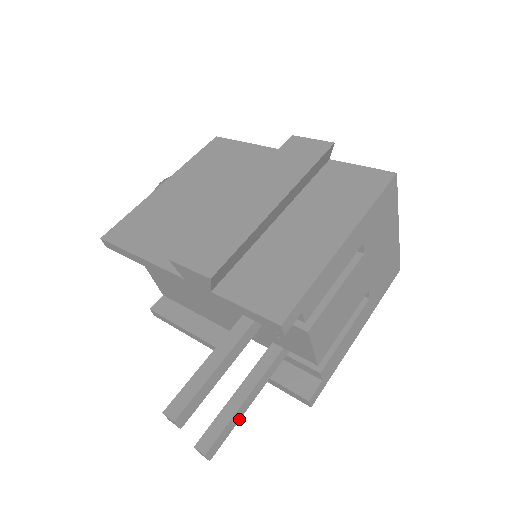
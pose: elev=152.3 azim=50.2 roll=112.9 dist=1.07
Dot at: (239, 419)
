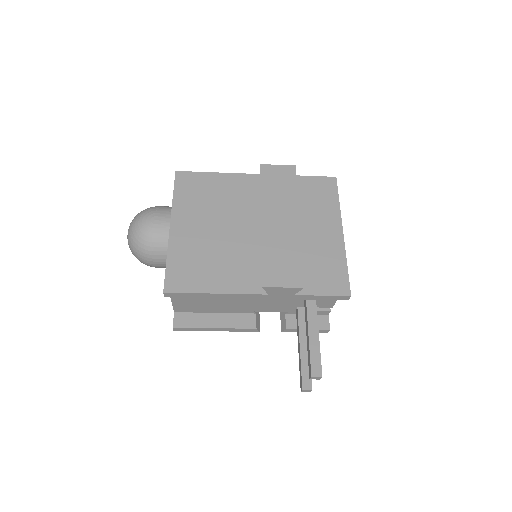
Dot at: occluded
